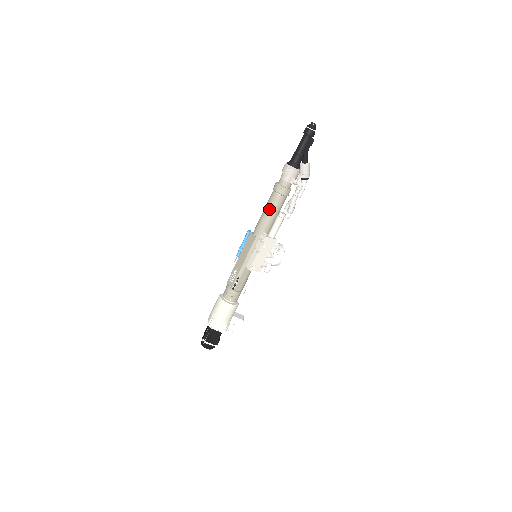
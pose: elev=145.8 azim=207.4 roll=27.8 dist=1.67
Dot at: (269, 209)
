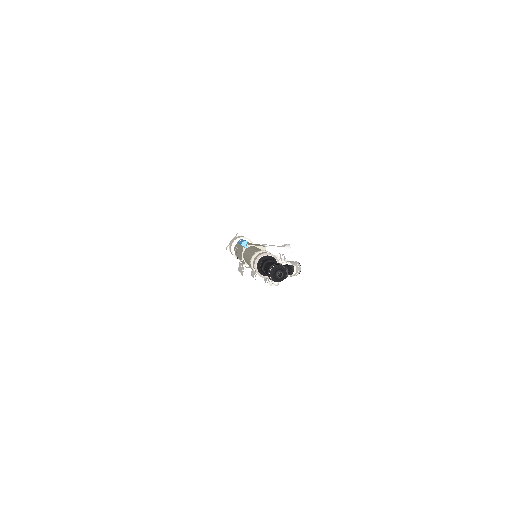
Dot at: (248, 263)
